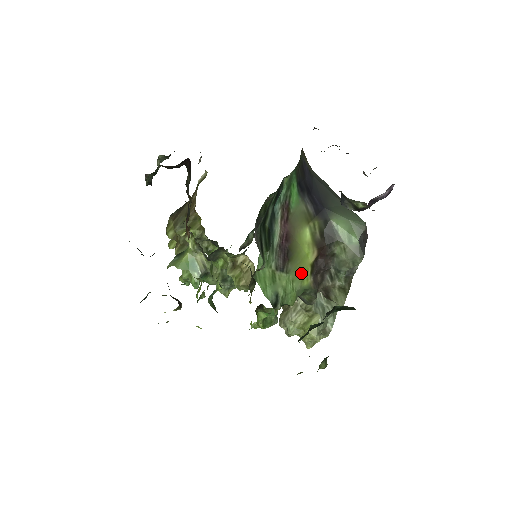
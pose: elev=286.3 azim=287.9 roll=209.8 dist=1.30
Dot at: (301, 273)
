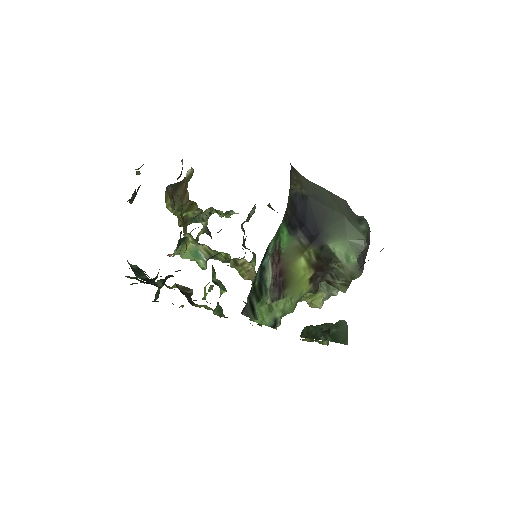
Dot at: (299, 289)
